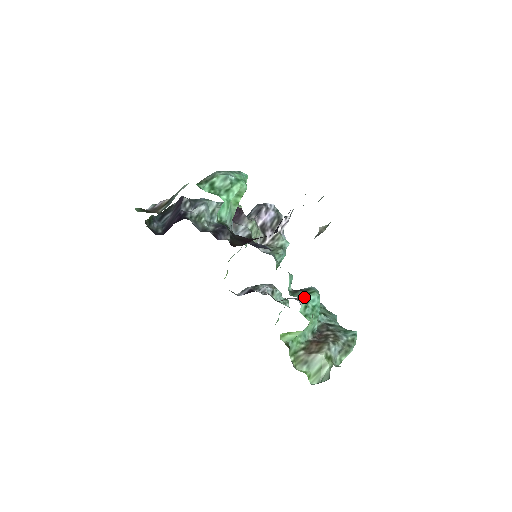
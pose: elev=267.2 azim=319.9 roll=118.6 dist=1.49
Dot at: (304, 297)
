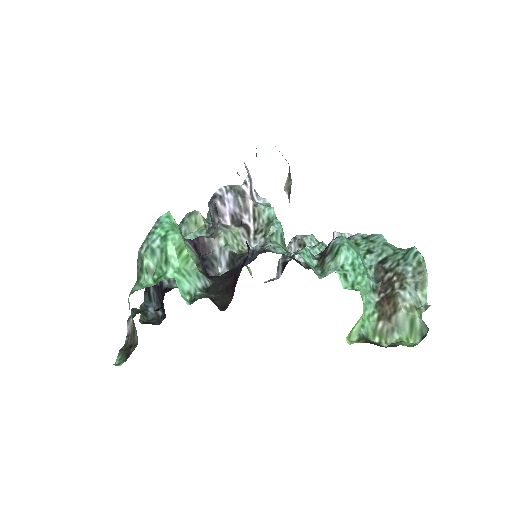
Dot at: (335, 270)
